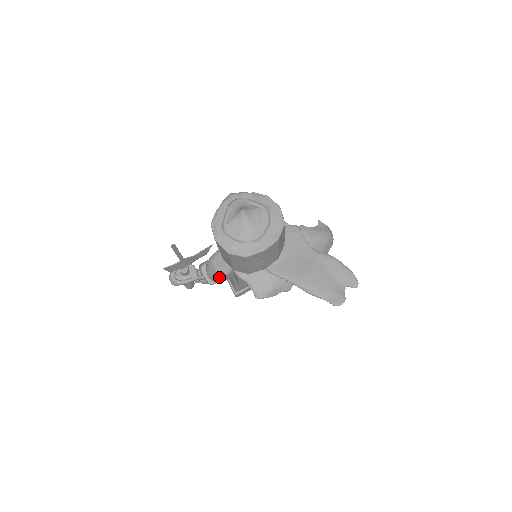
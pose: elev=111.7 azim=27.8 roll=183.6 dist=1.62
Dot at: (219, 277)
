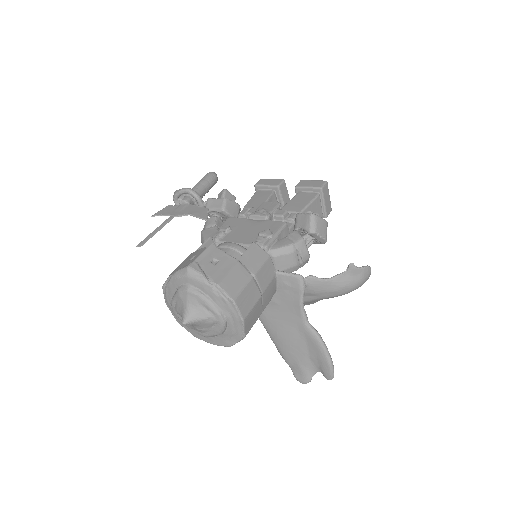
Dot at: occluded
